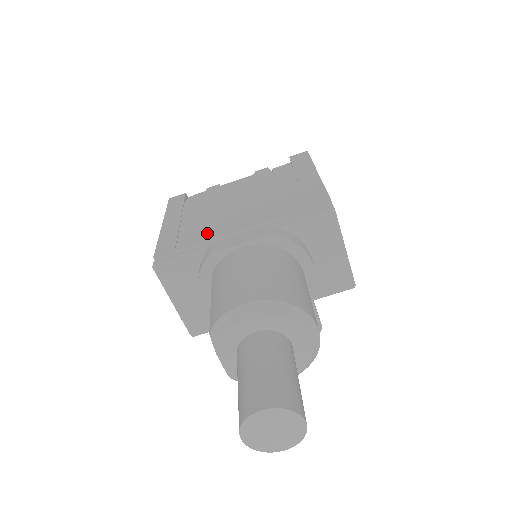
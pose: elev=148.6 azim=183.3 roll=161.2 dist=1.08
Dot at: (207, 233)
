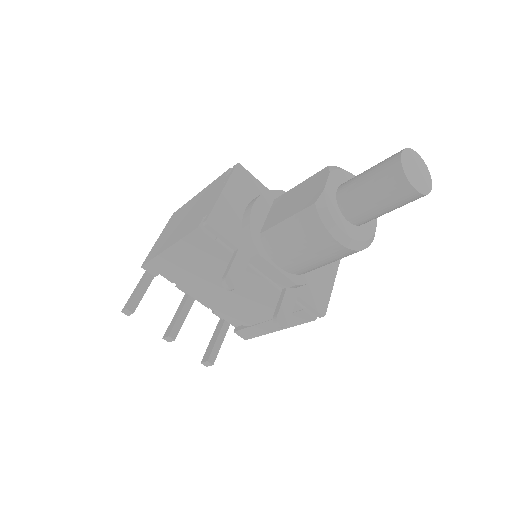
Dot at: occluded
